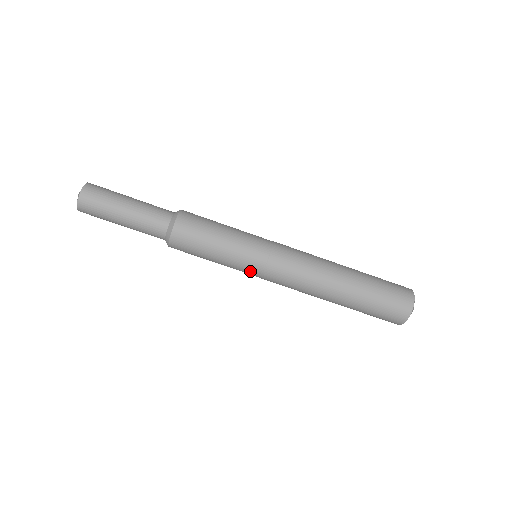
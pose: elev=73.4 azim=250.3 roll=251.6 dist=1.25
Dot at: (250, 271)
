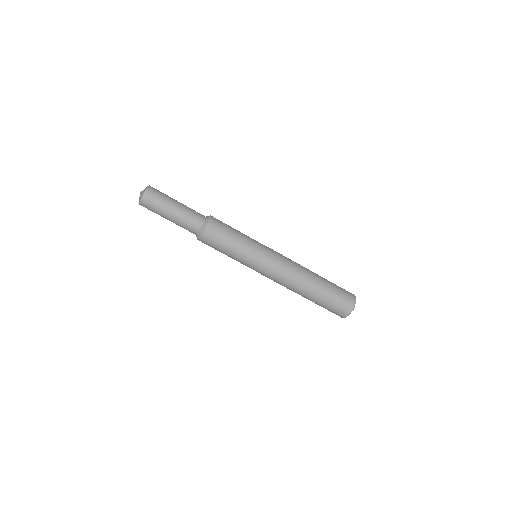
Dot at: (255, 261)
